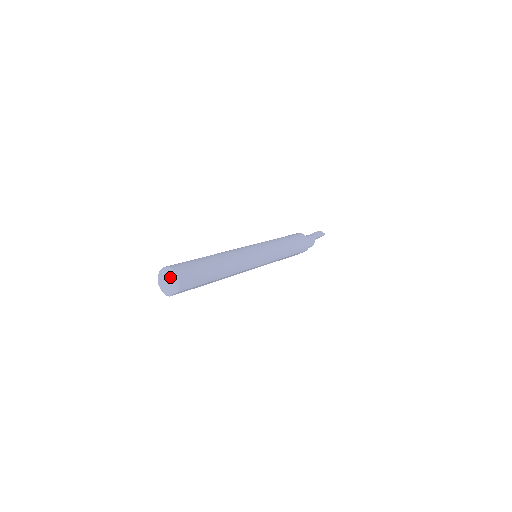
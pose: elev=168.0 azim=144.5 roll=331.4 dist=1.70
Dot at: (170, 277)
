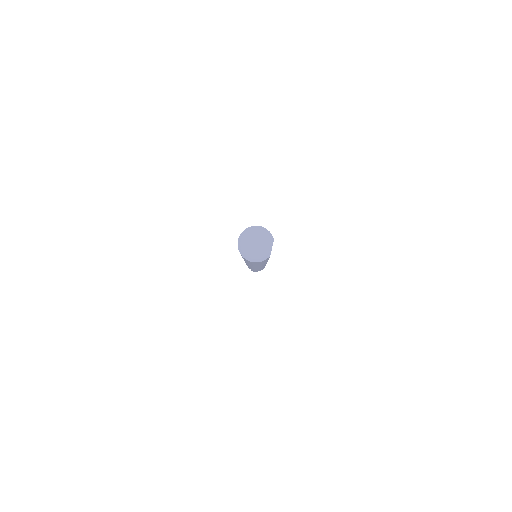
Dot at: (254, 234)
